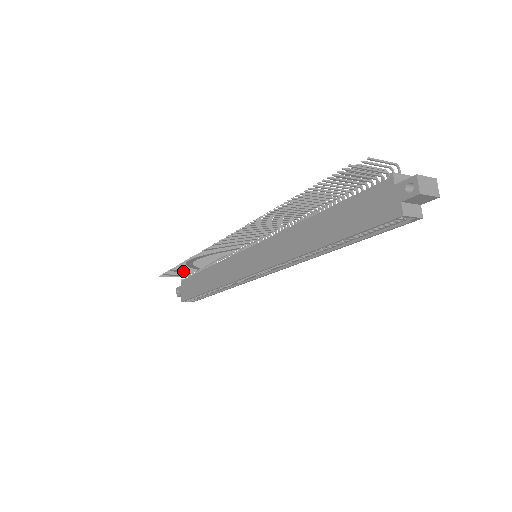
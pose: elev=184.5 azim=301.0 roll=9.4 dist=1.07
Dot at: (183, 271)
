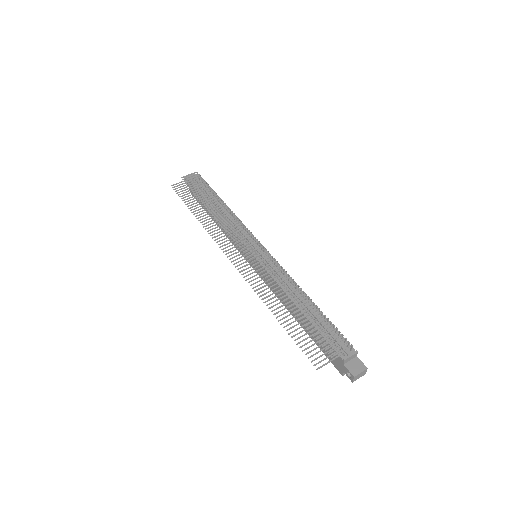
Dot at: occluded
